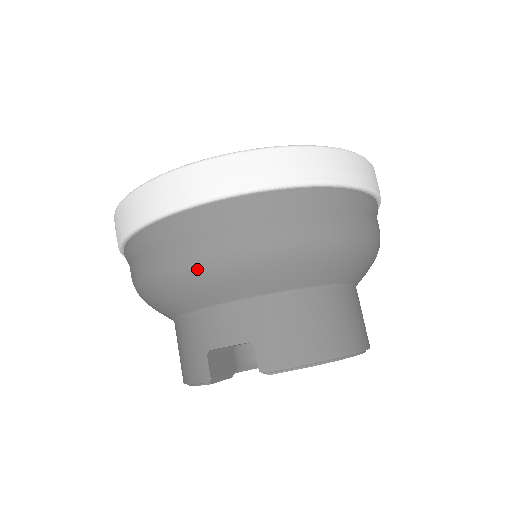
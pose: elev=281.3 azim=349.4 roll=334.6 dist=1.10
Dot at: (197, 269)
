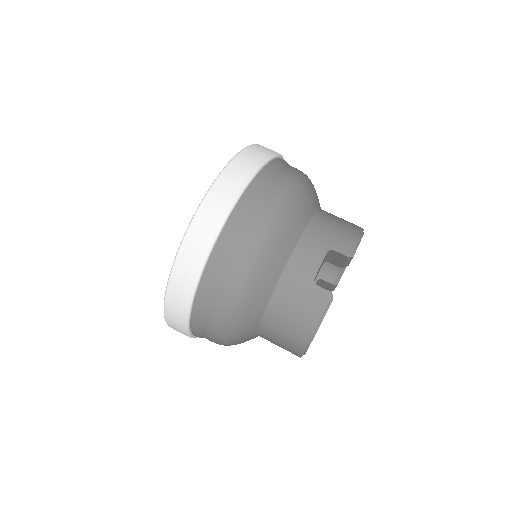
Dot at: (271, 231)
